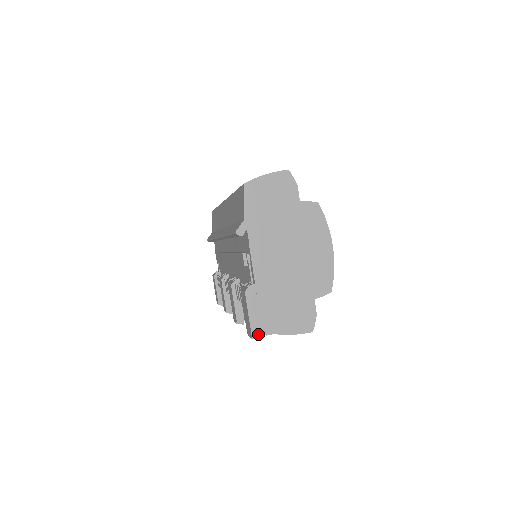
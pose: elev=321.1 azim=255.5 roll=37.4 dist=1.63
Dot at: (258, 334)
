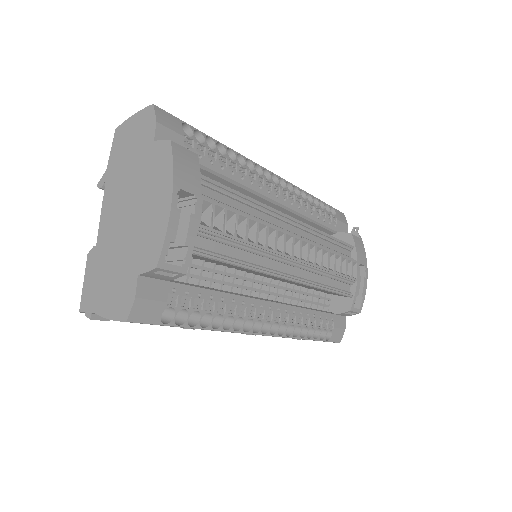
Dot at: (84, 309)
